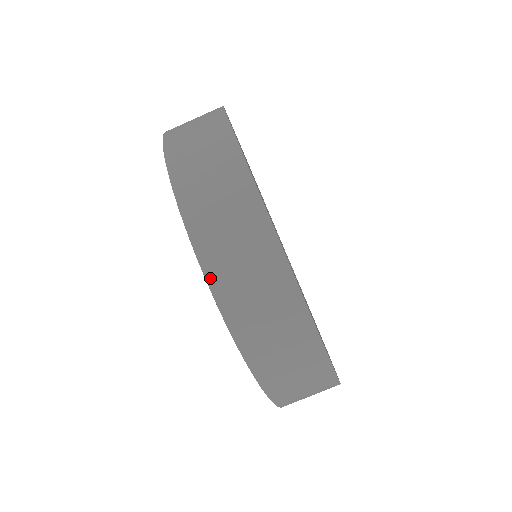
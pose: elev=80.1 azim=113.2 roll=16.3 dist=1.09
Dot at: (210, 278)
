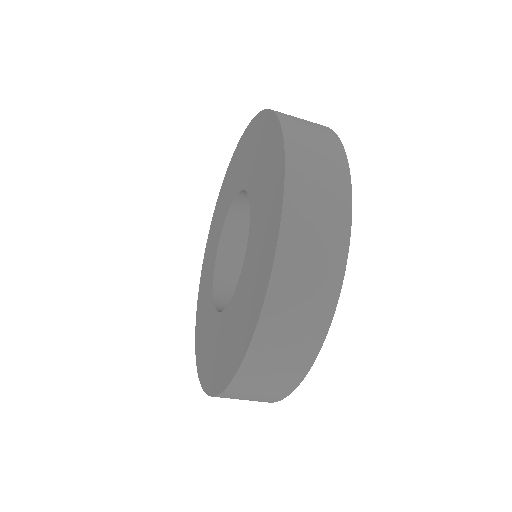
Dot at: occluded
